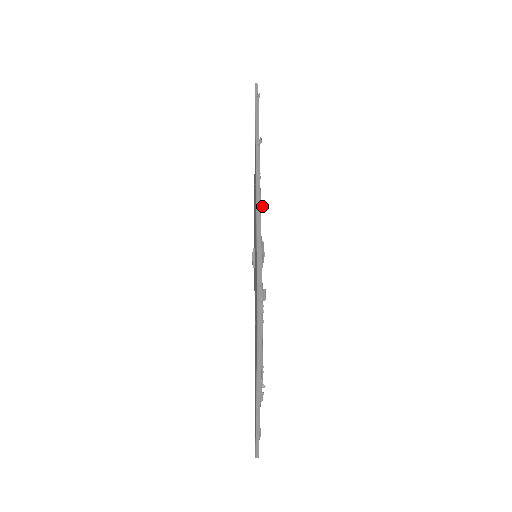
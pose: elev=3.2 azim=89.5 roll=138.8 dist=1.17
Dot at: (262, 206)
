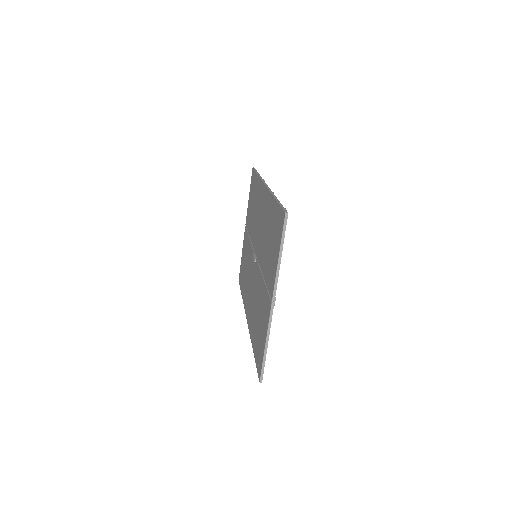
Dot at: occluded
